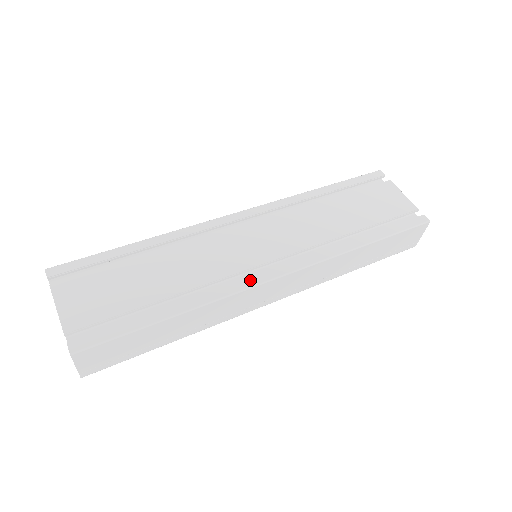
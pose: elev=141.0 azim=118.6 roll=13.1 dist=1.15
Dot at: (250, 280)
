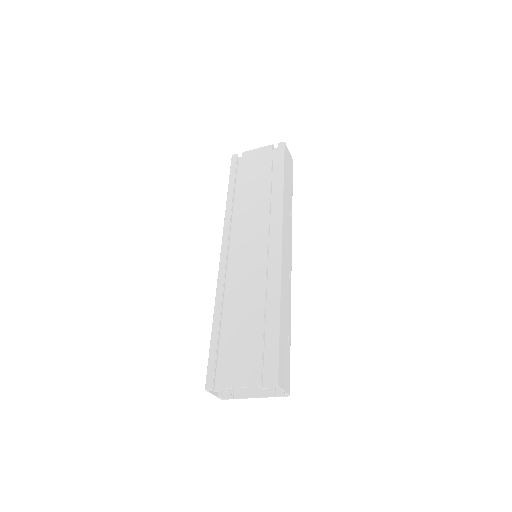
Dot at: (275, 262)
